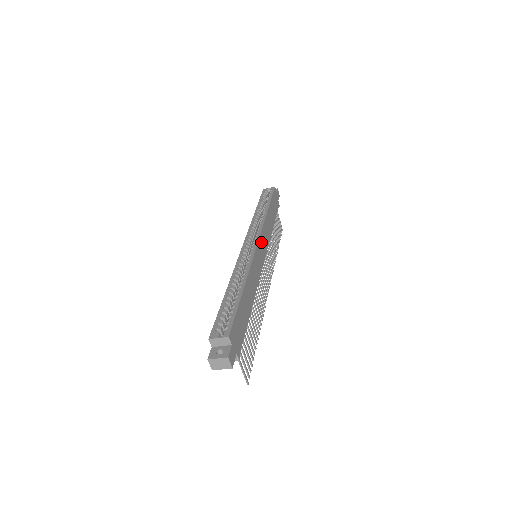
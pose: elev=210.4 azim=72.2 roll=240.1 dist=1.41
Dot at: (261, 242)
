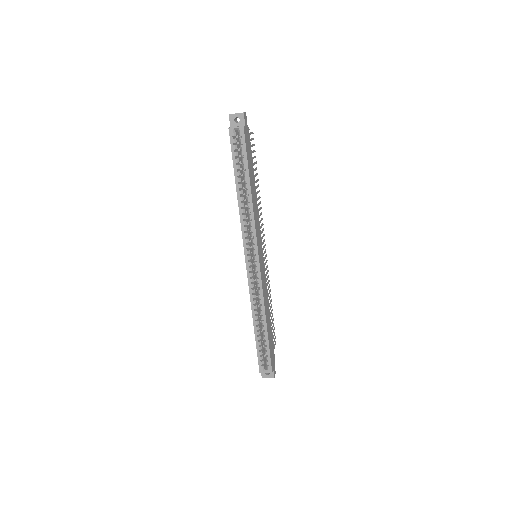
Dot at: (259, 251)
